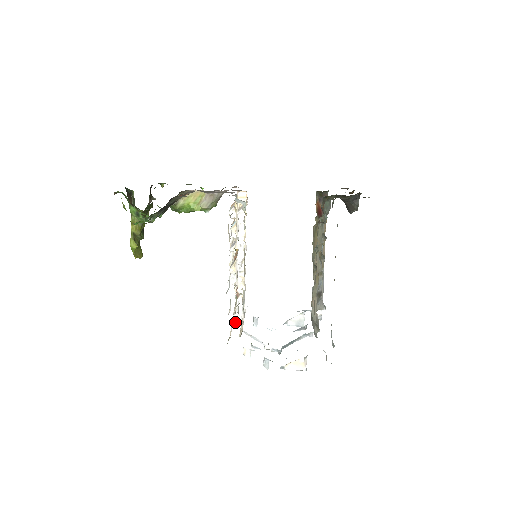
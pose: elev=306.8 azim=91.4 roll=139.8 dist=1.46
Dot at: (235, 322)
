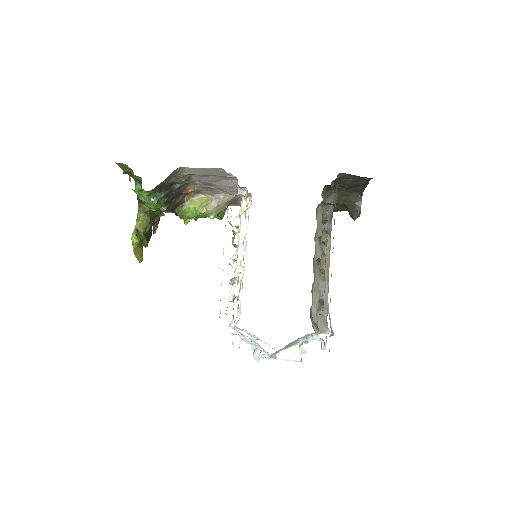
Dot at: occluded
